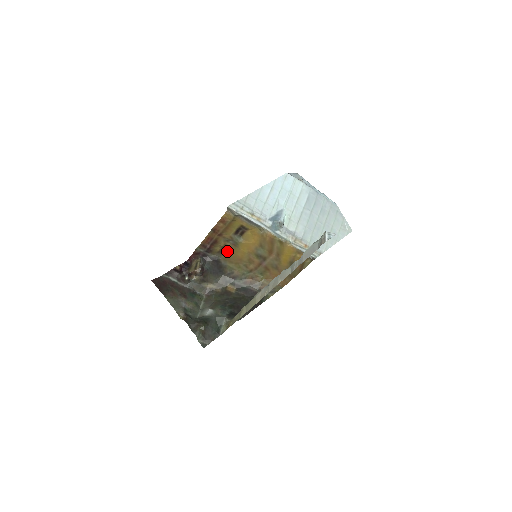
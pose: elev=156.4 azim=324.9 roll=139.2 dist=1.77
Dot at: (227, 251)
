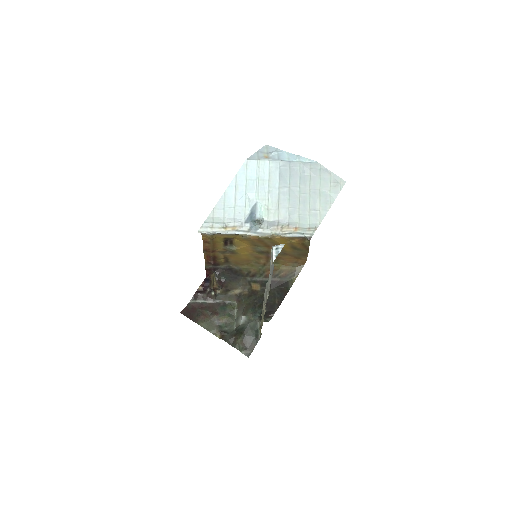
Dot at: (231, 259)
